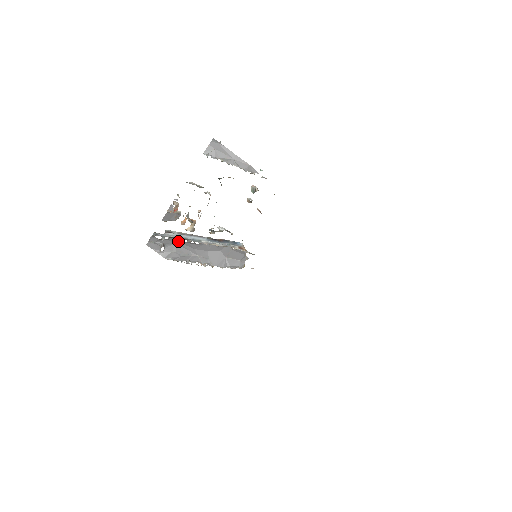
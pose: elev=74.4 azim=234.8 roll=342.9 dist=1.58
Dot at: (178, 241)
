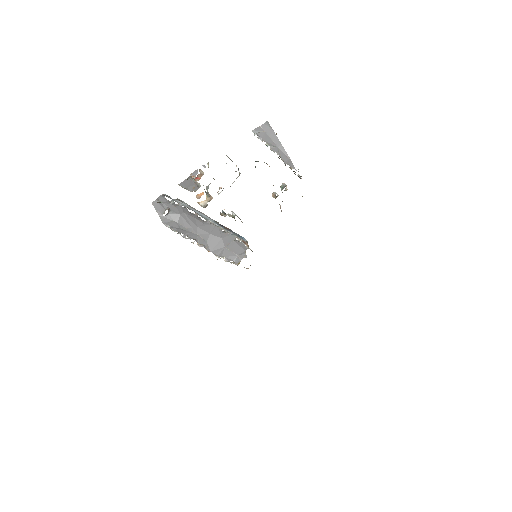
Dot at: (185, 212)
